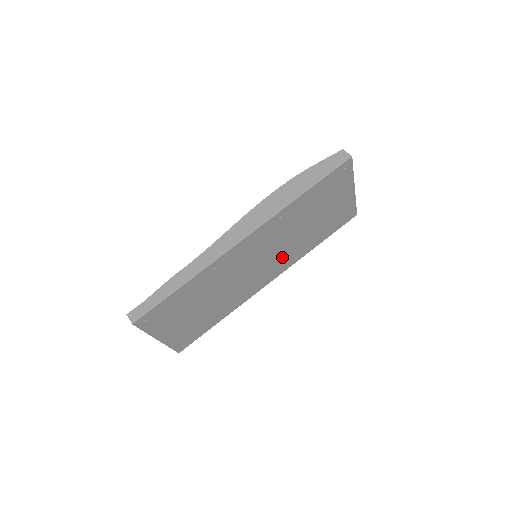
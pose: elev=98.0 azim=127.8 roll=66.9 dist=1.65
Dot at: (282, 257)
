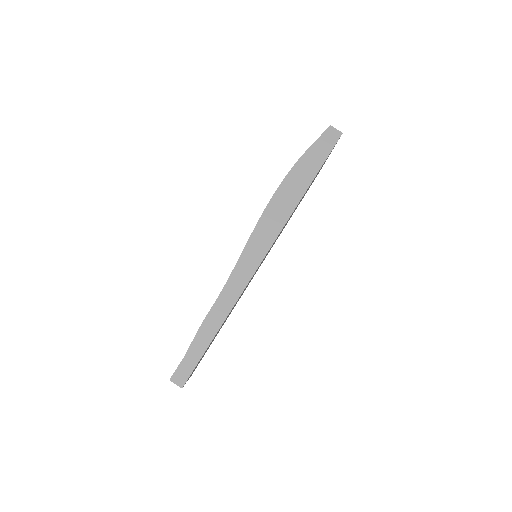
Dot at: occluded
